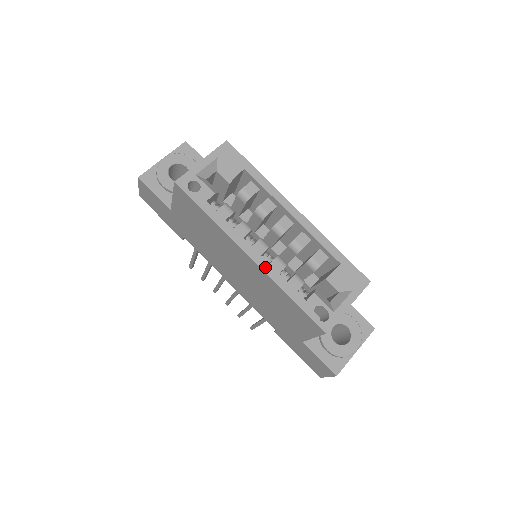
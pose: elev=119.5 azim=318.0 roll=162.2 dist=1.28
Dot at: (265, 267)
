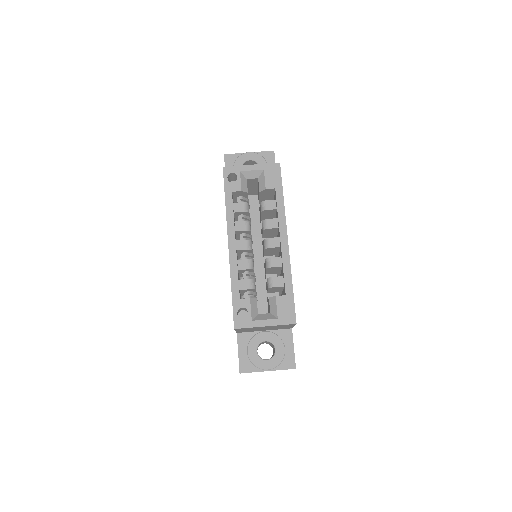
Dot at: (232, 258)
